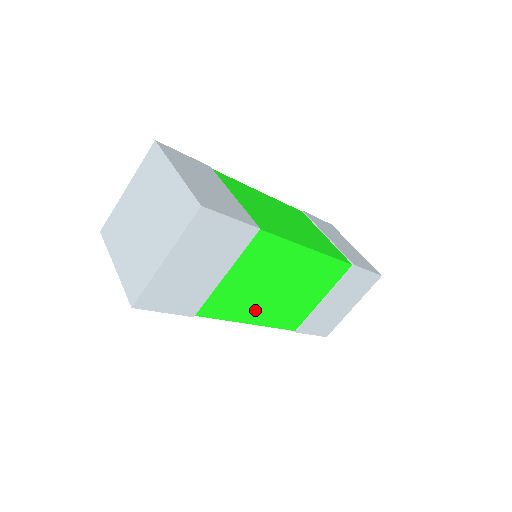
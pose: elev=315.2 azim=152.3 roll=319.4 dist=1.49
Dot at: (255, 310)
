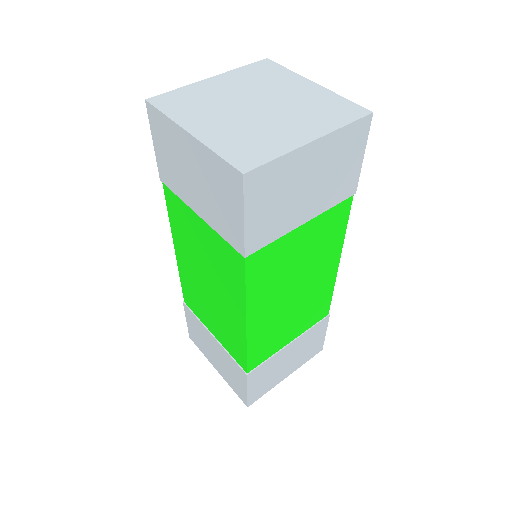
Dot at: (265, 305)
